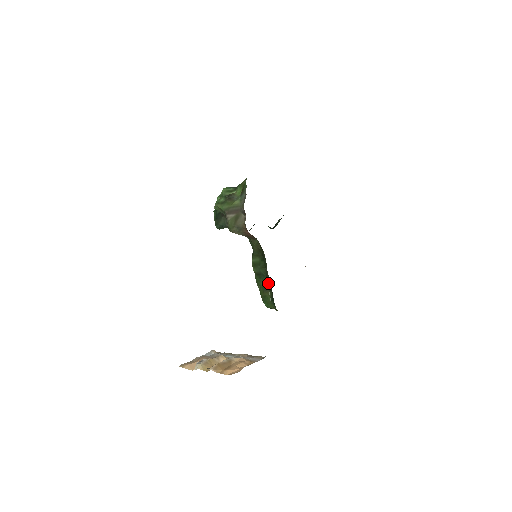
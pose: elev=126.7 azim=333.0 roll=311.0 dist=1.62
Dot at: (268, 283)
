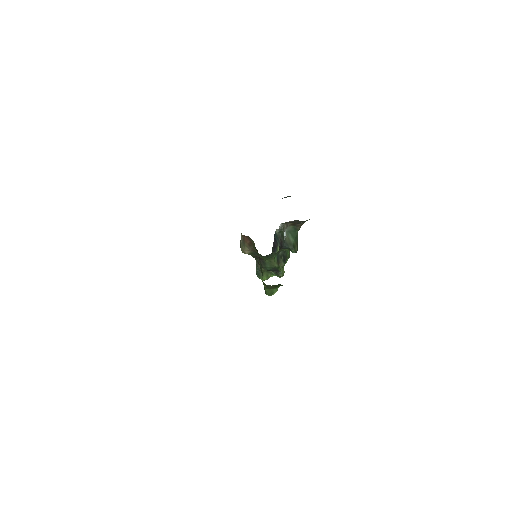
Dot at: occluded
